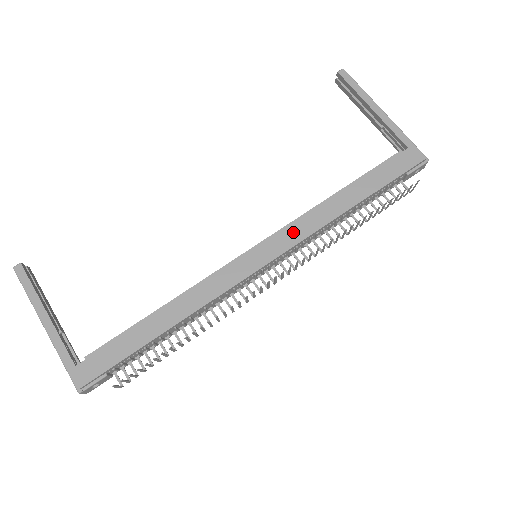
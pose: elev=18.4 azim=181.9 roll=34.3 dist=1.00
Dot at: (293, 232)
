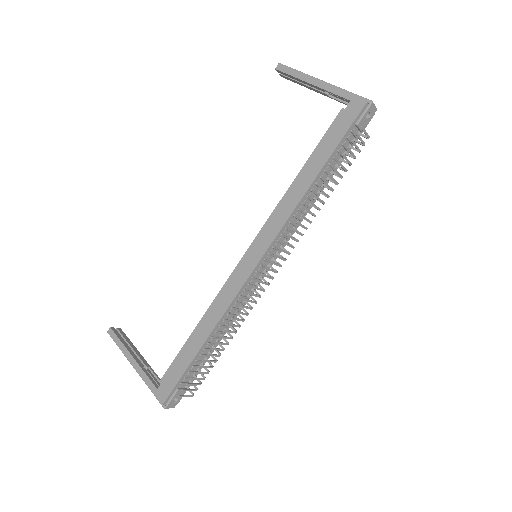
Dot at: (273, 224)
